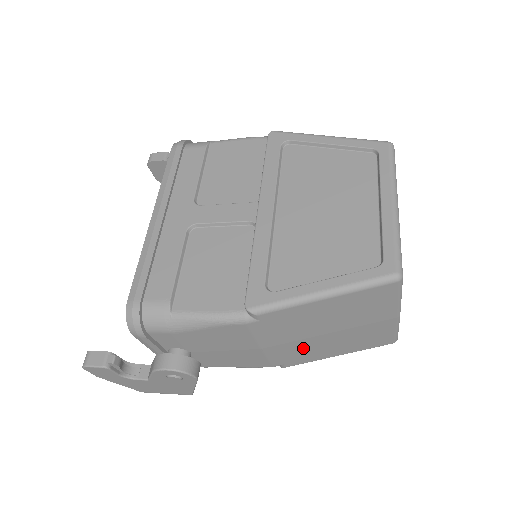
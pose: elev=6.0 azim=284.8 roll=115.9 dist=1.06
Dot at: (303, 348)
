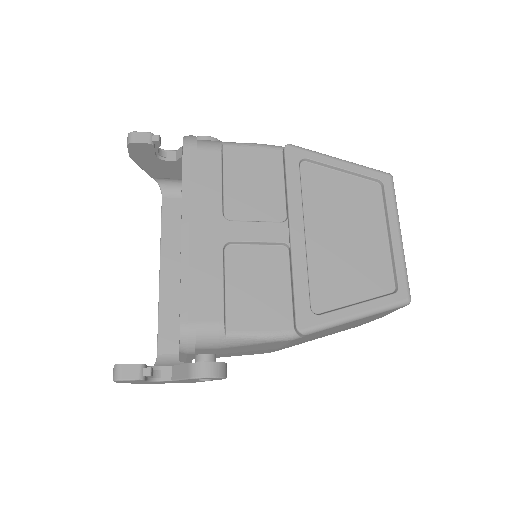
Dot at: (305, 341)
